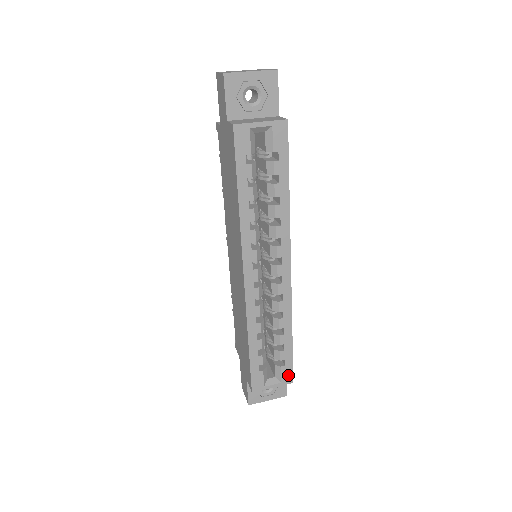
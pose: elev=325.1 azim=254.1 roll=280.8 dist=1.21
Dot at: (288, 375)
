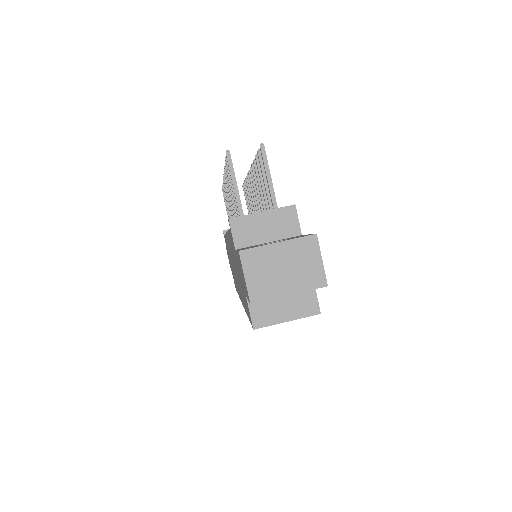
Dot at: occluded
